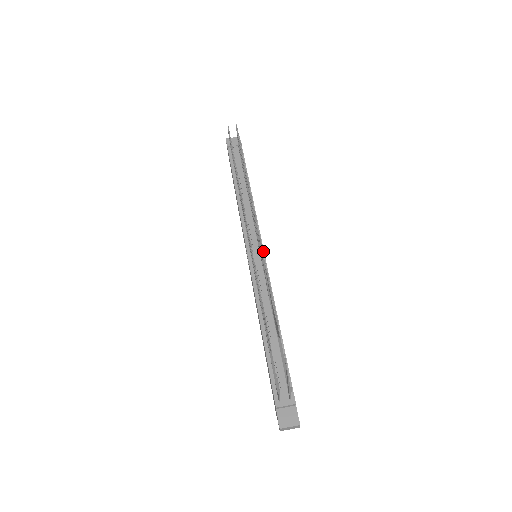
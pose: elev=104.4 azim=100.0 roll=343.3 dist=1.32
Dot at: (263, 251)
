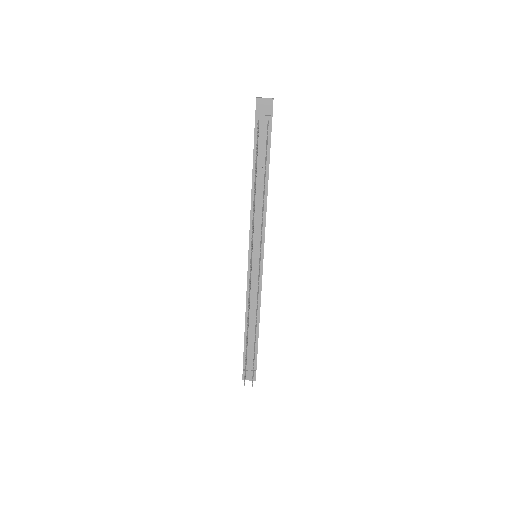
Dot at: (263, 258)
